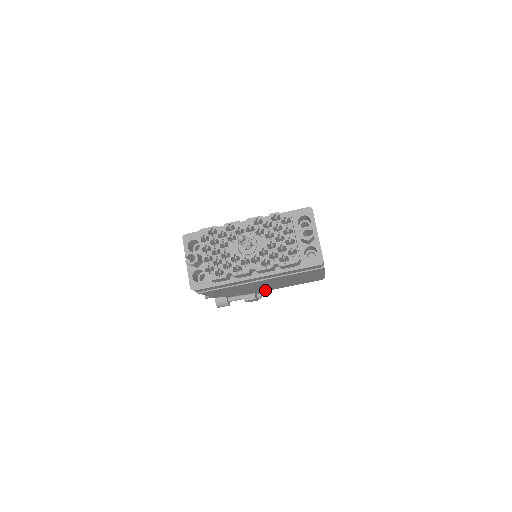
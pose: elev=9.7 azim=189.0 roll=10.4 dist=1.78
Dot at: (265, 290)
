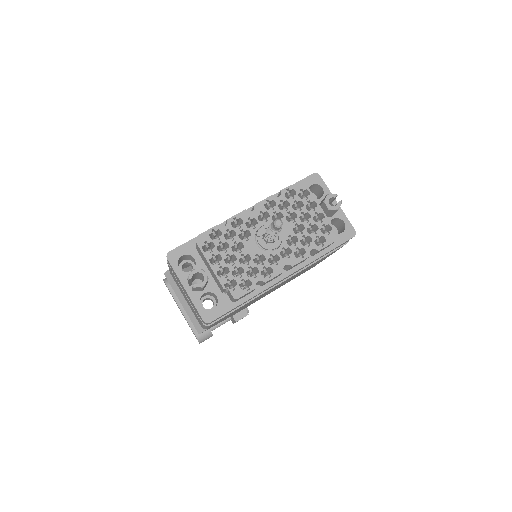
Dot at: (257, 300)
